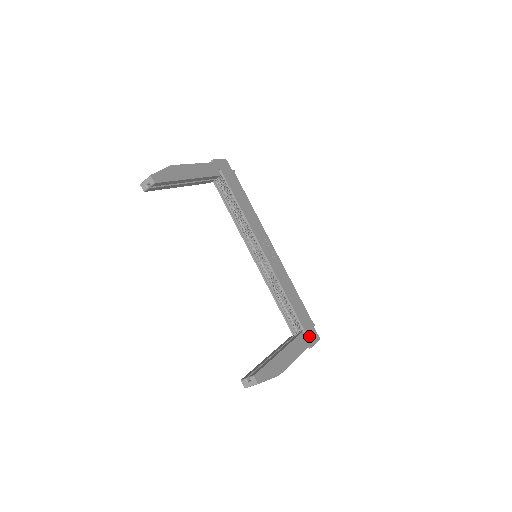
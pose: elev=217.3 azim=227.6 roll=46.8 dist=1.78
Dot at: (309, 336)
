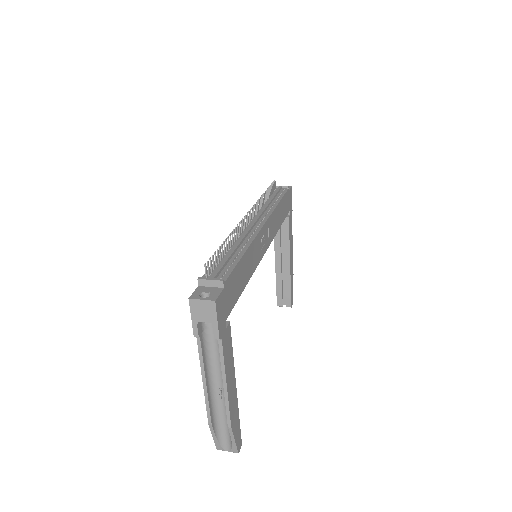
Dot at: (290, 207)
